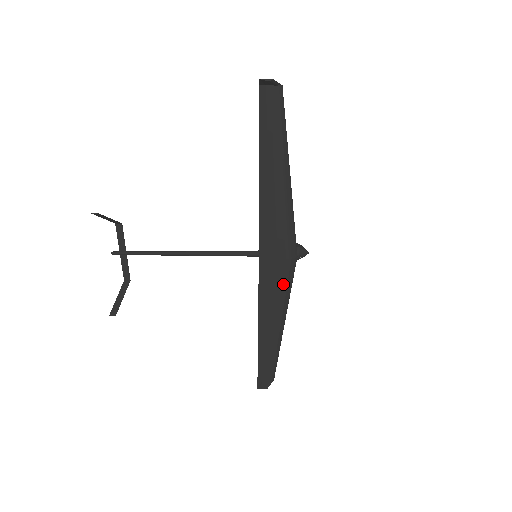
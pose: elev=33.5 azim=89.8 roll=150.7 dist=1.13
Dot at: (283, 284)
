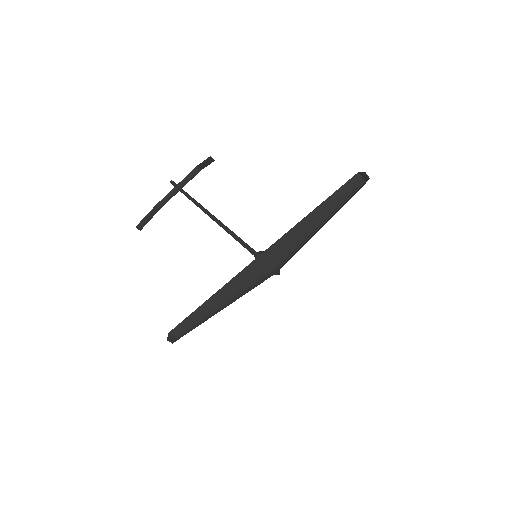
Dot at: (254, 284)
